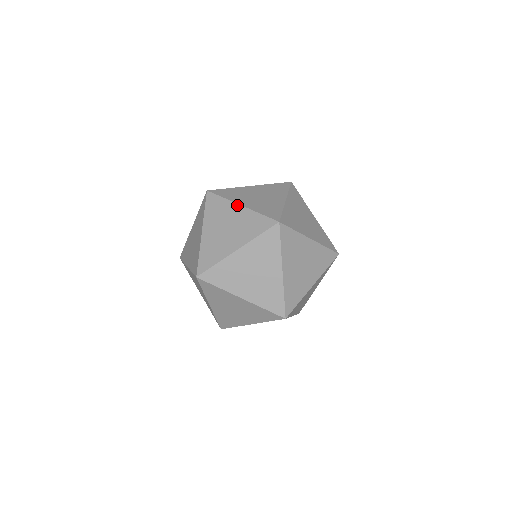
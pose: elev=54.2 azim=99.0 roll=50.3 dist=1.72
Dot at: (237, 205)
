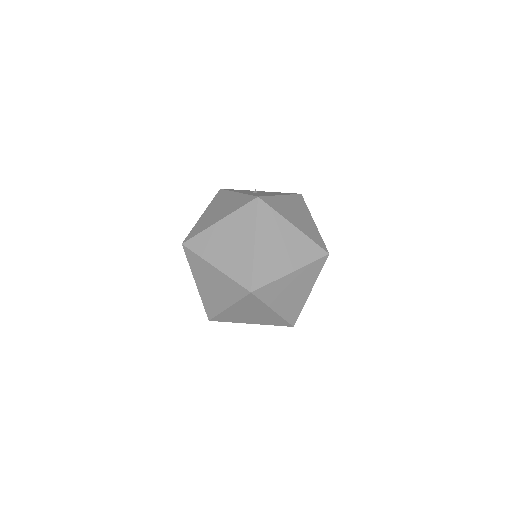
Dot at: (211, 266)
